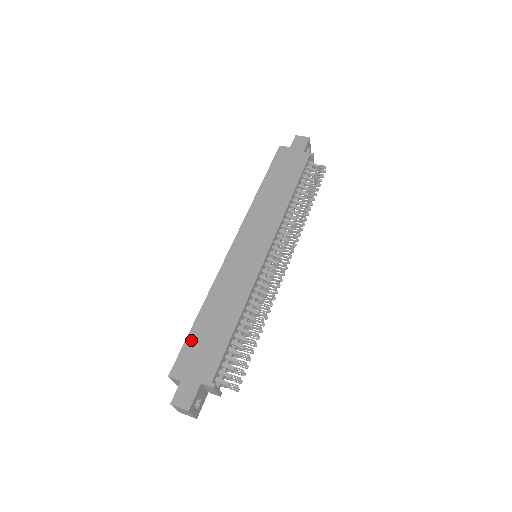
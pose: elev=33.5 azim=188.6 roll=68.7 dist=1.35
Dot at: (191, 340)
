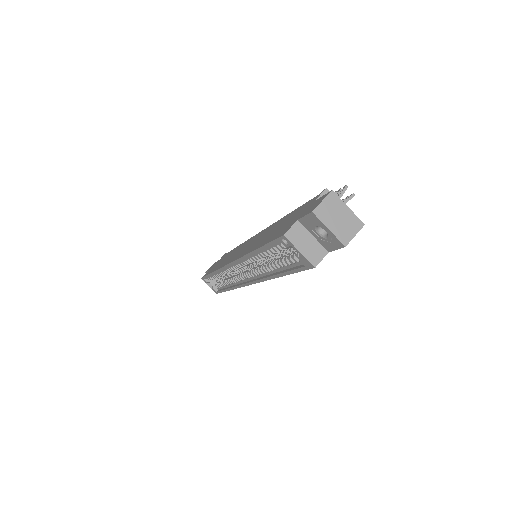
Dot at: (269, 239)
